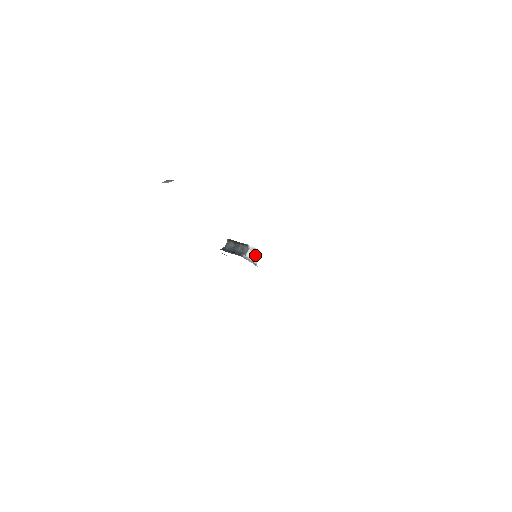
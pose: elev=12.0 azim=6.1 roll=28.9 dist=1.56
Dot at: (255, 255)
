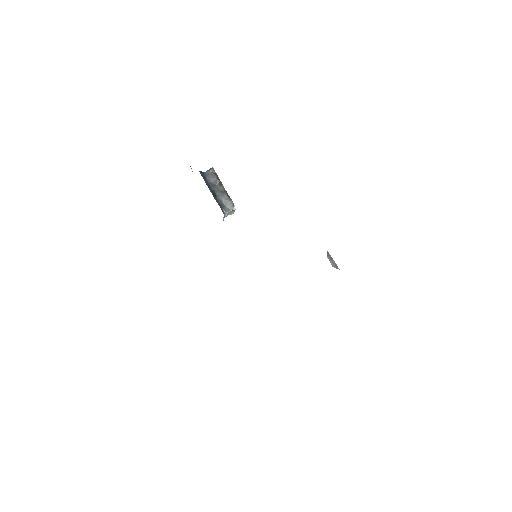
Dot at: (229, 214)
